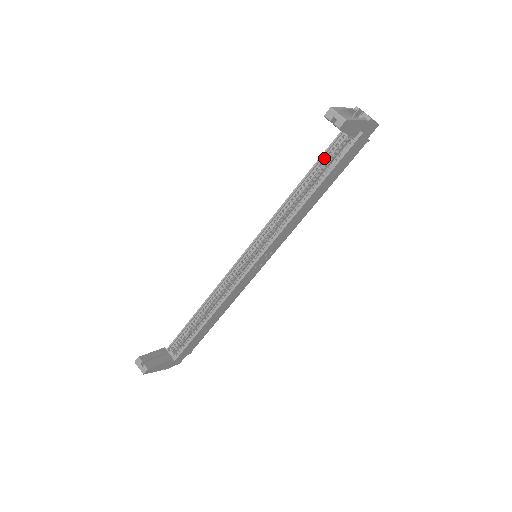
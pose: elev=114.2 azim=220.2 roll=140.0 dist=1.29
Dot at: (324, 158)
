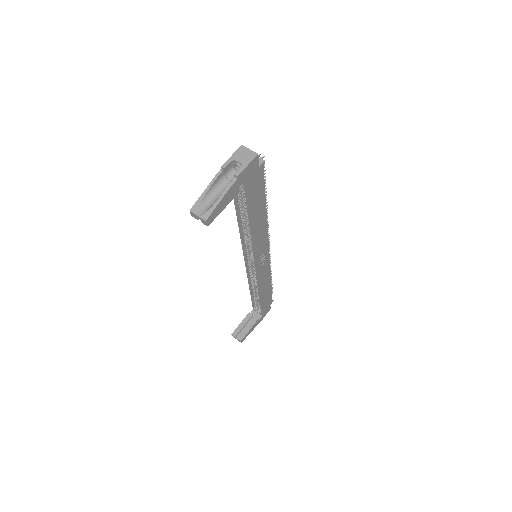
Dot at: (237, 198)
